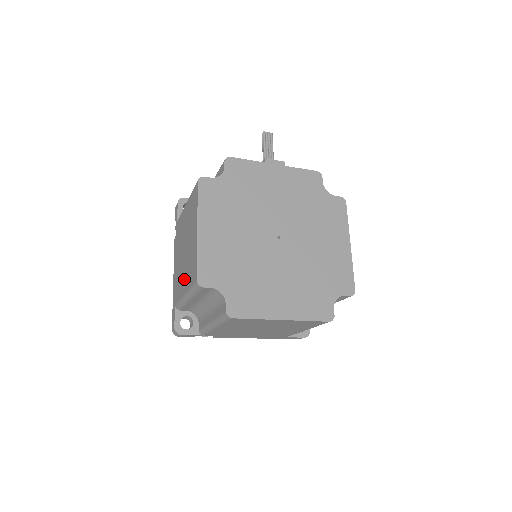
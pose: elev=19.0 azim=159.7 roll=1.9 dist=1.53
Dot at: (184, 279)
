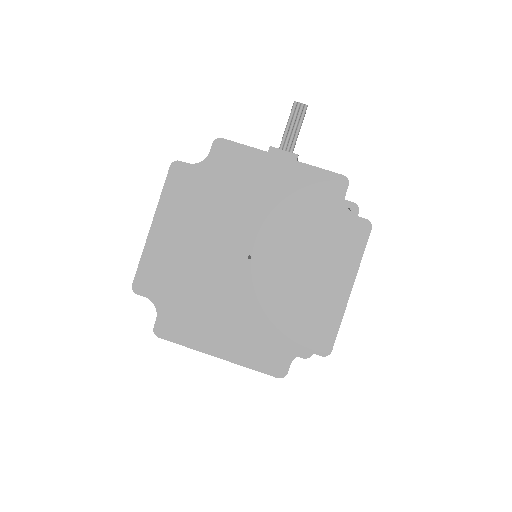
Dot at: occluded
